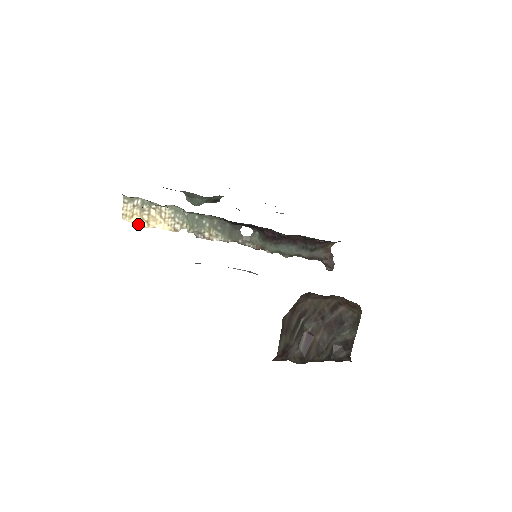
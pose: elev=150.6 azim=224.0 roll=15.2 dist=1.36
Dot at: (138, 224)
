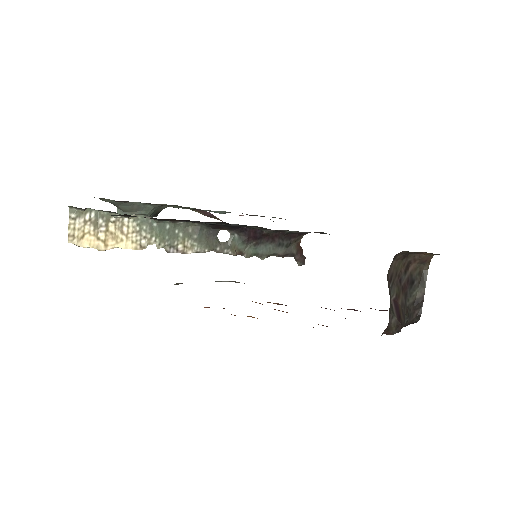
Dot at: (91, 247)
